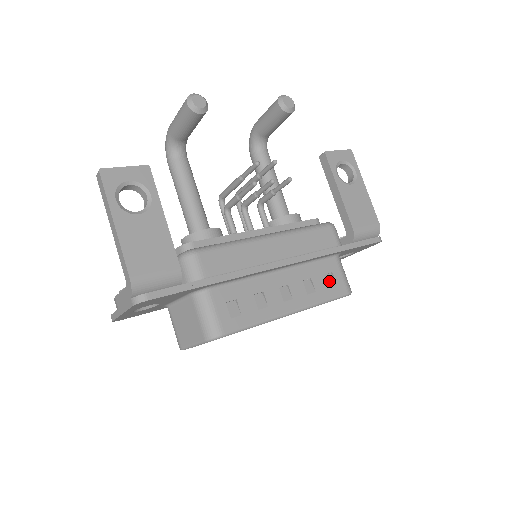
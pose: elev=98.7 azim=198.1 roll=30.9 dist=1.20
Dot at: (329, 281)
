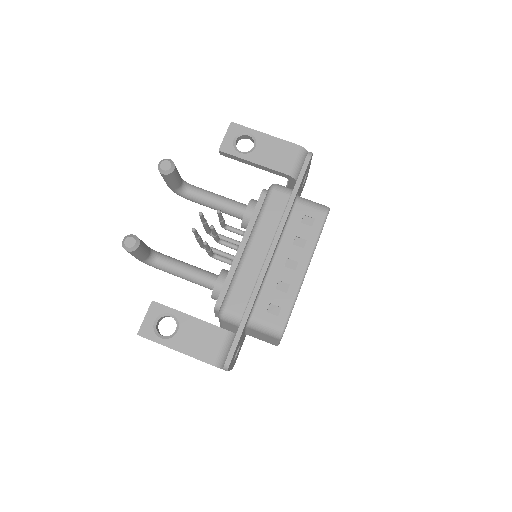
Dot at: (308, 222)
